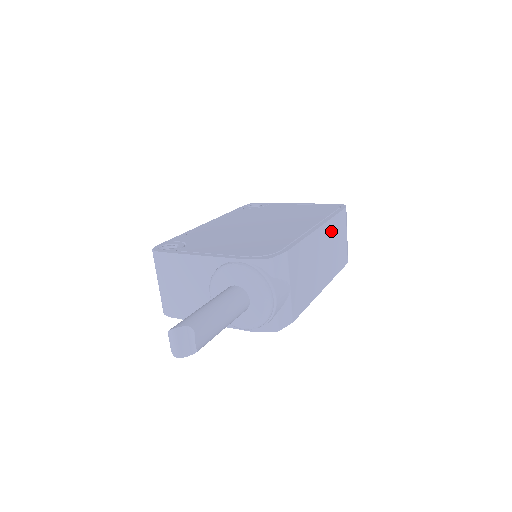
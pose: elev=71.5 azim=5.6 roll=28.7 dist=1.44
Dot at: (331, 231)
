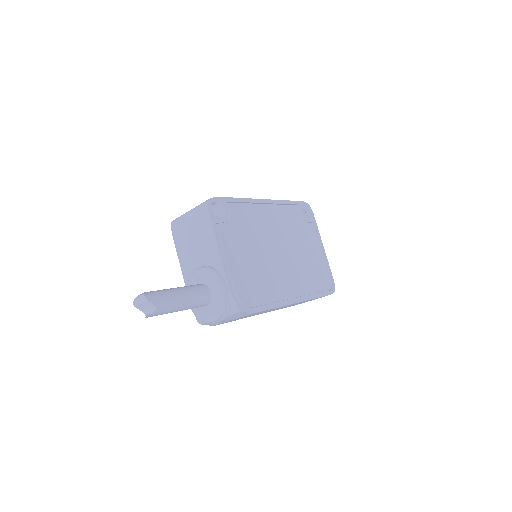
Dot at: occluded
